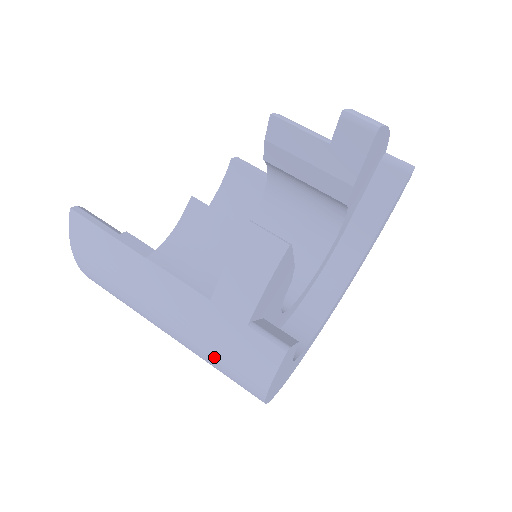
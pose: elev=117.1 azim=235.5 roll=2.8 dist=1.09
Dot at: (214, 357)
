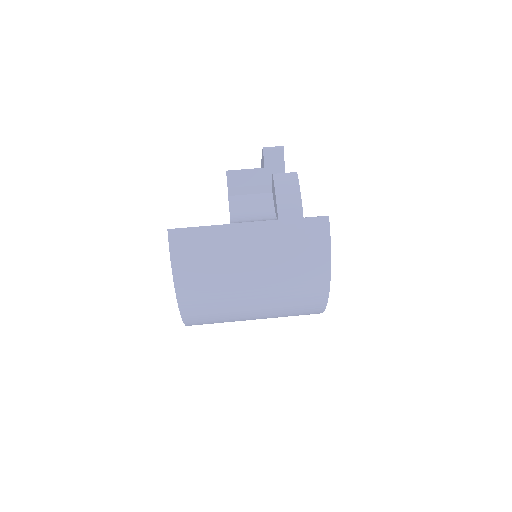
Dot at: (292, 264)
